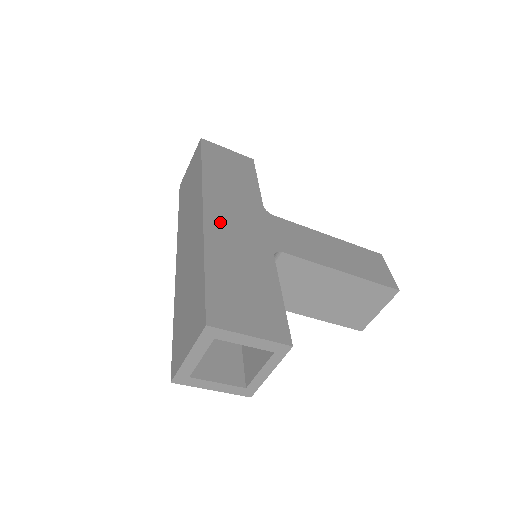
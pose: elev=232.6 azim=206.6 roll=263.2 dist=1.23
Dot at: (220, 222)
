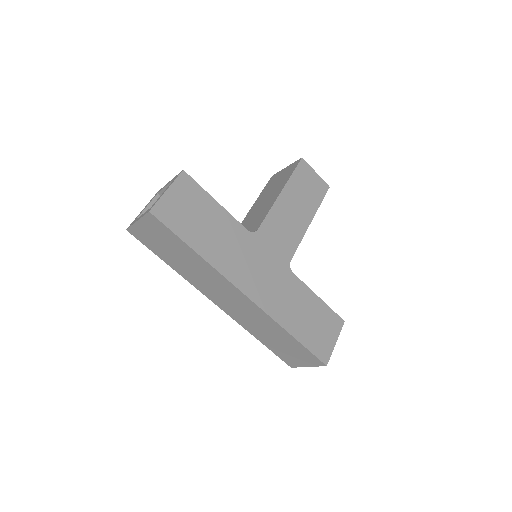
Dot at: (261, 293)
